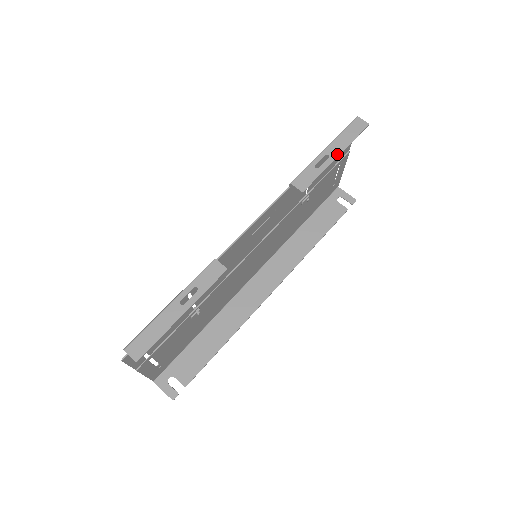
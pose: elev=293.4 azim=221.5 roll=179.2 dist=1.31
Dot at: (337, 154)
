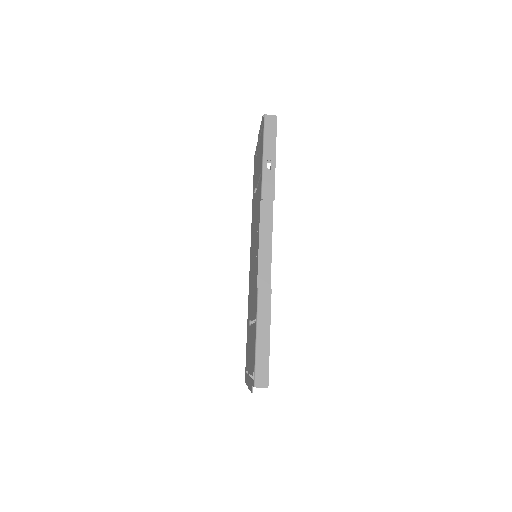
Dot at: (274, 155)
